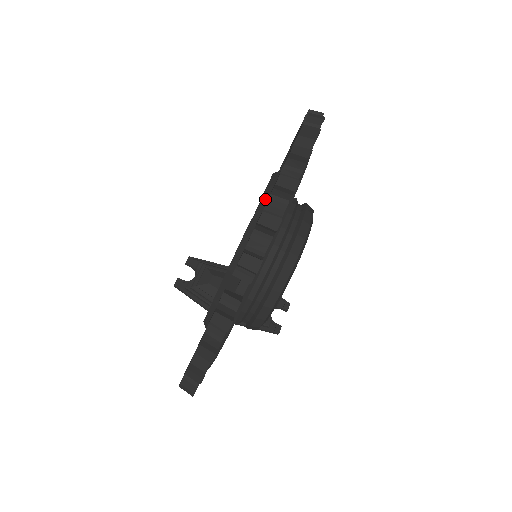
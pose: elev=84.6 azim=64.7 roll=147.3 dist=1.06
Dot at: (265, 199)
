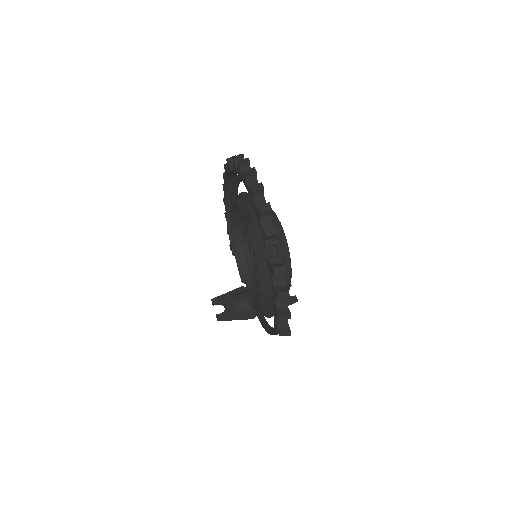
Dot at: (244, 214)
